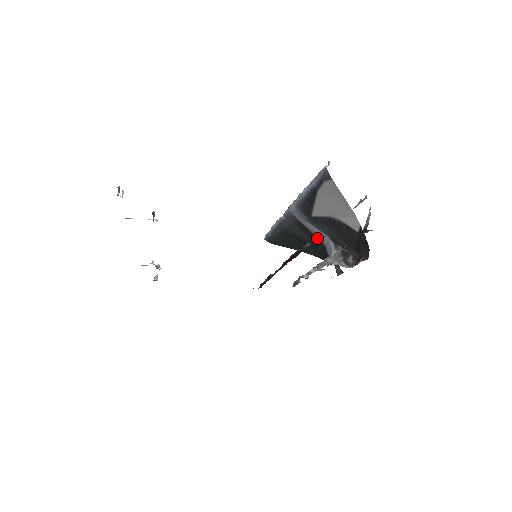
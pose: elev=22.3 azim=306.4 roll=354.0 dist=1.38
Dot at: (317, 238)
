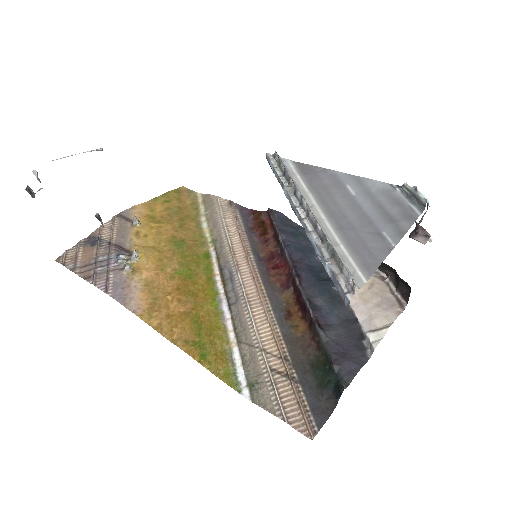
Dot at: occluded
